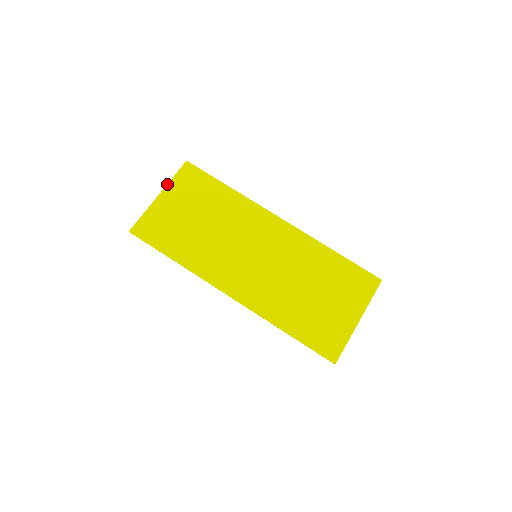
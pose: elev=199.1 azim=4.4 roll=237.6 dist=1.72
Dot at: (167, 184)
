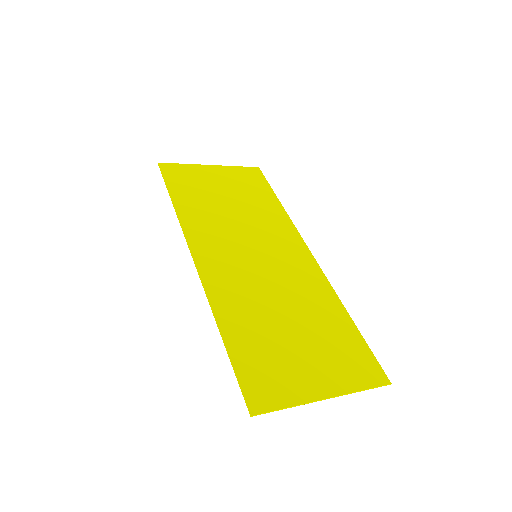
Dot at: occluded
